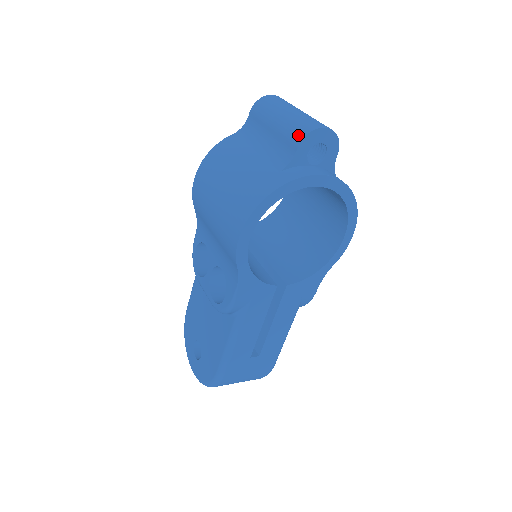
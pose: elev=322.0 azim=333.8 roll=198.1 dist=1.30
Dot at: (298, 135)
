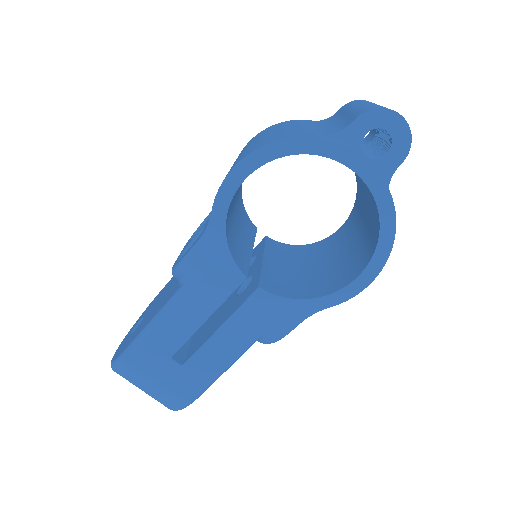
Dot at: (366, 109)
